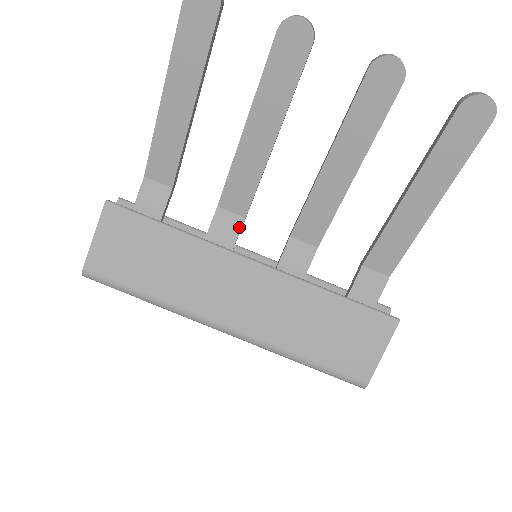
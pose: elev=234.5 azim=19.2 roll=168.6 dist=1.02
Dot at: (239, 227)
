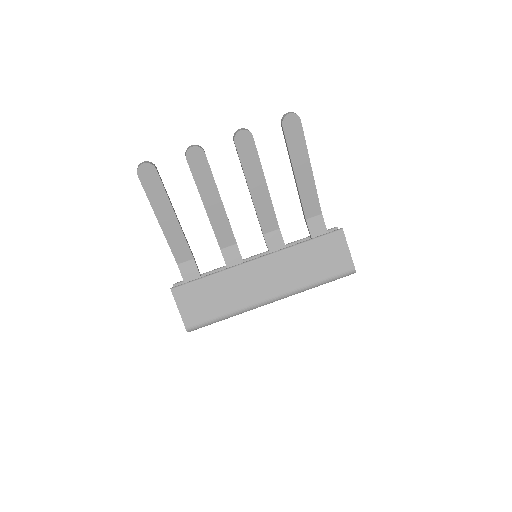
Dot at: (237, 250)
